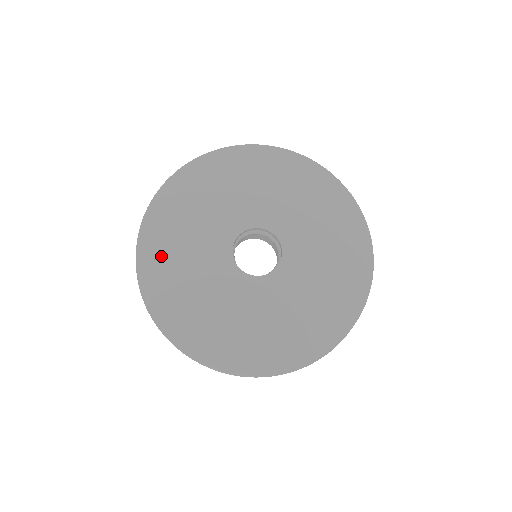
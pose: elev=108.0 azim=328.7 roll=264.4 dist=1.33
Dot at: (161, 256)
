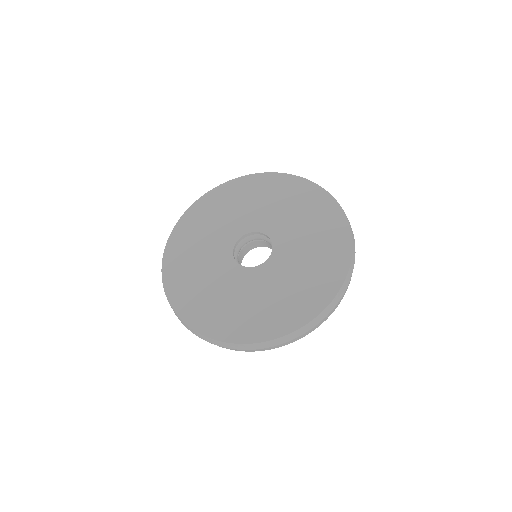
Dot at: (202, 214)
